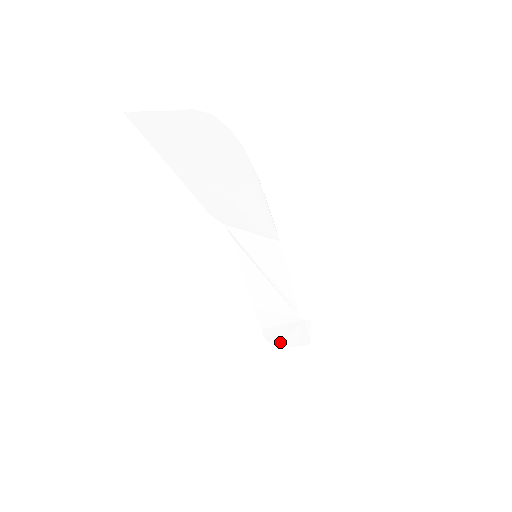
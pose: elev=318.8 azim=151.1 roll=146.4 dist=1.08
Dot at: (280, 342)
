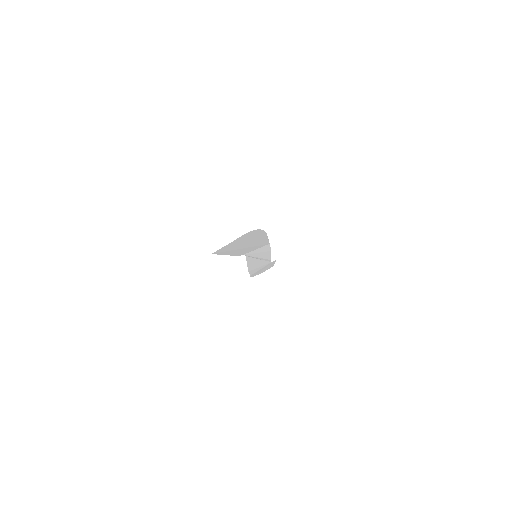
Dot at: occluded
